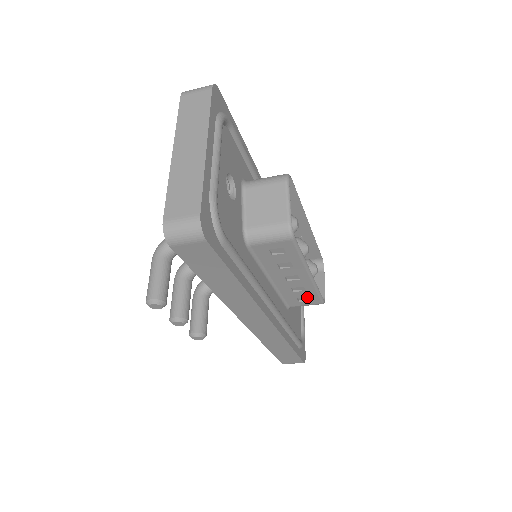
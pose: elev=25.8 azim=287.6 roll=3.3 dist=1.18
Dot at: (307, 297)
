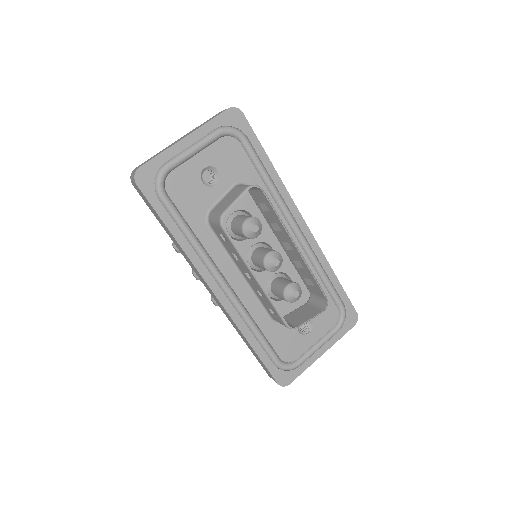
Dot at: (273, 310)
